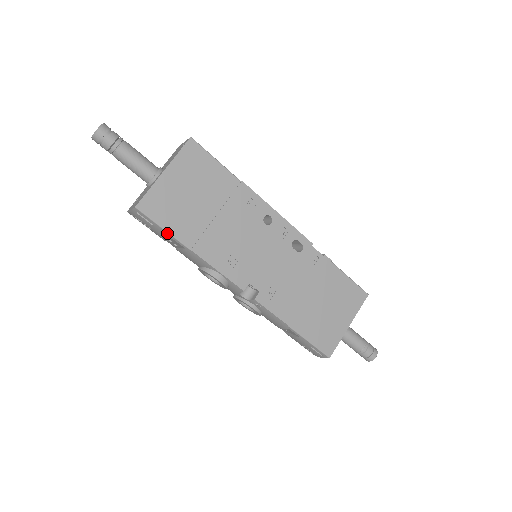
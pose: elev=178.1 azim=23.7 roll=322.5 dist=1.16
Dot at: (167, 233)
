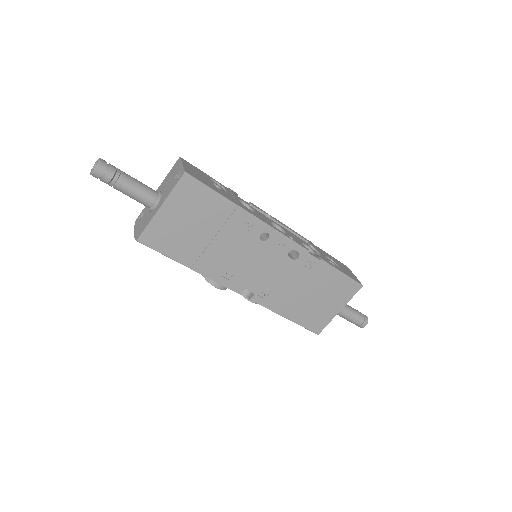
Dot at: (168, 257)
